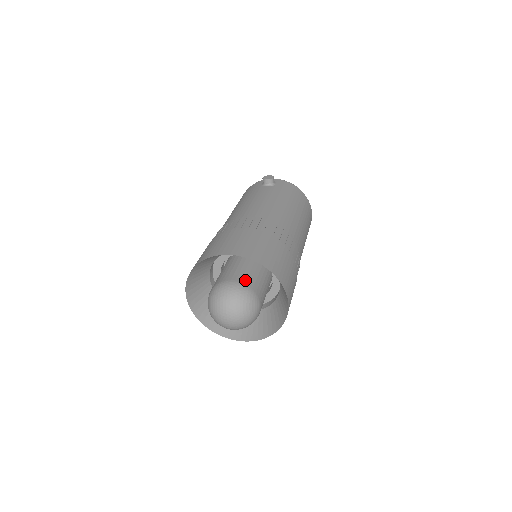
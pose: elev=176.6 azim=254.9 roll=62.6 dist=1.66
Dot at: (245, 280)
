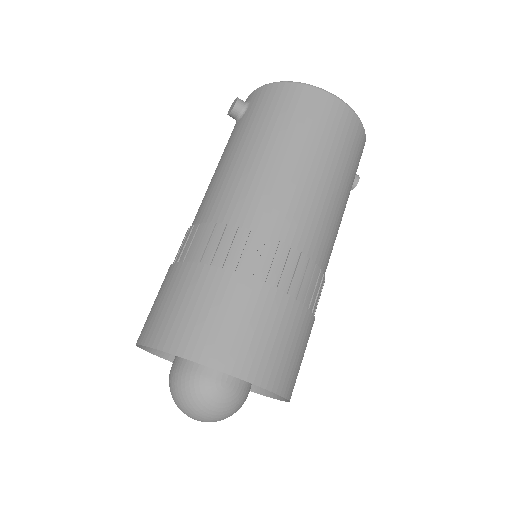
Dot at: occluded
